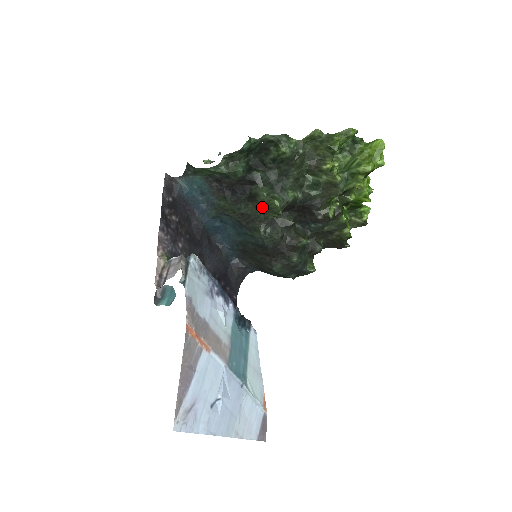
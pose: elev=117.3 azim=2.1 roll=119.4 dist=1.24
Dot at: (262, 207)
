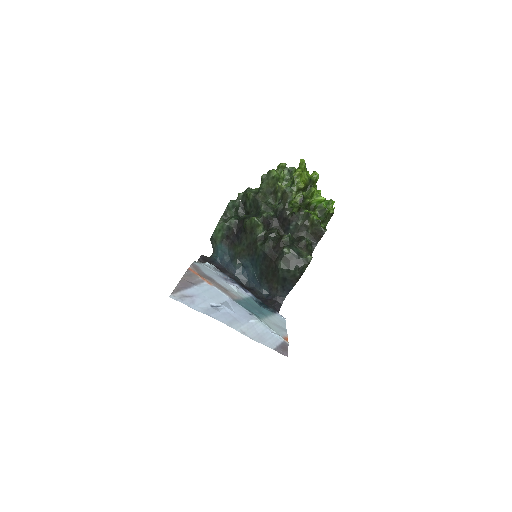
Dot at: (251, 229)
